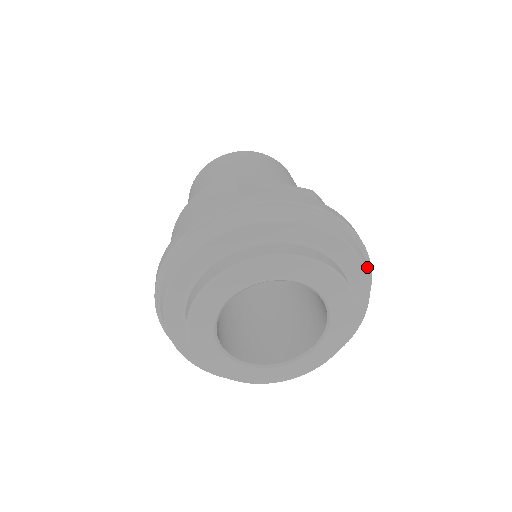
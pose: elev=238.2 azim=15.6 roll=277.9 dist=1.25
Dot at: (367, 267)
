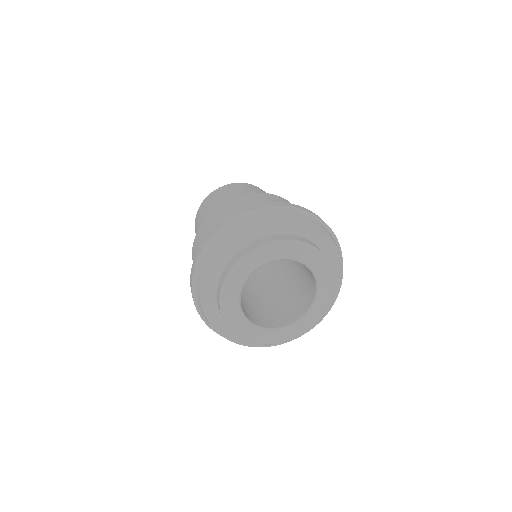
Dot at: occluded
